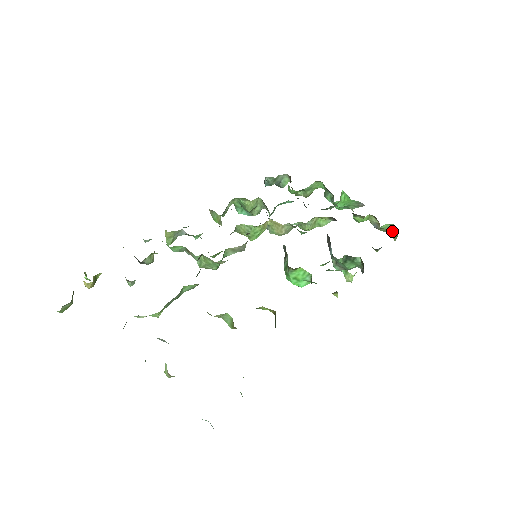
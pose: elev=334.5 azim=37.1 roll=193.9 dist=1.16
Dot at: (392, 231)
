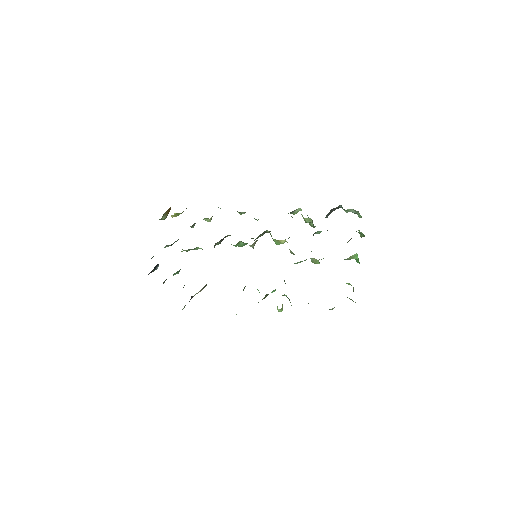
Dot at: occluded
